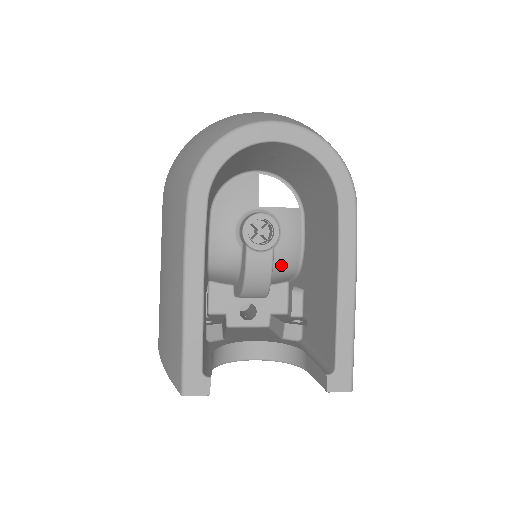
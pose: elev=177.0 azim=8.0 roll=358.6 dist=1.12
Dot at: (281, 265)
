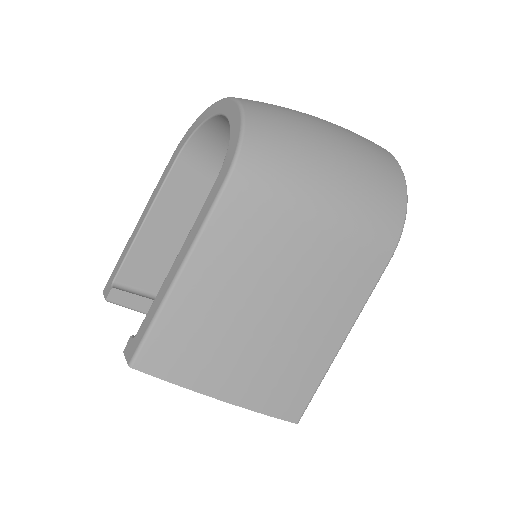
Dot at: occluded
